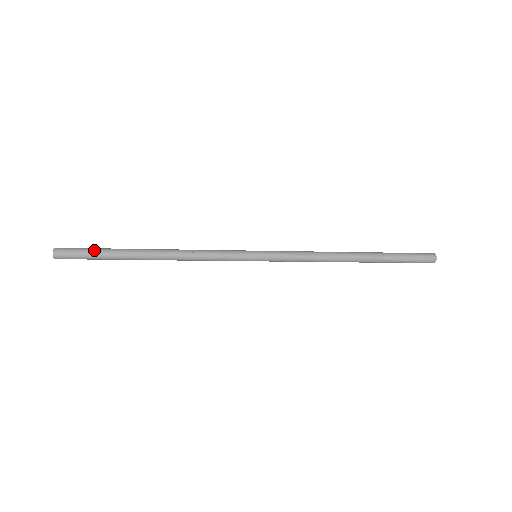
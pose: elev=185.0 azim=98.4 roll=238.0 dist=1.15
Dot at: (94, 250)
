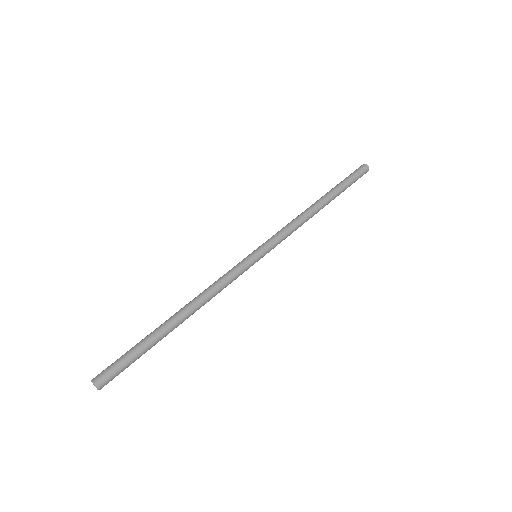
Dot at: (135, 360)
